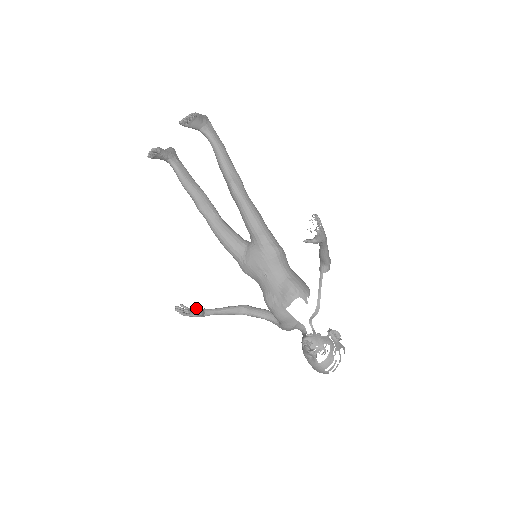
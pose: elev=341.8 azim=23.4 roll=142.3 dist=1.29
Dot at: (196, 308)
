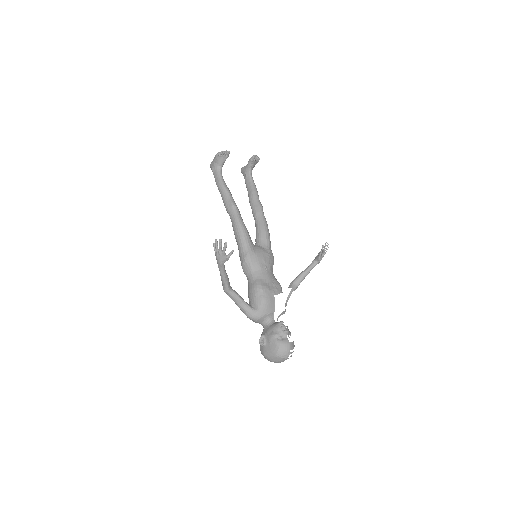
Dot at: occluded
